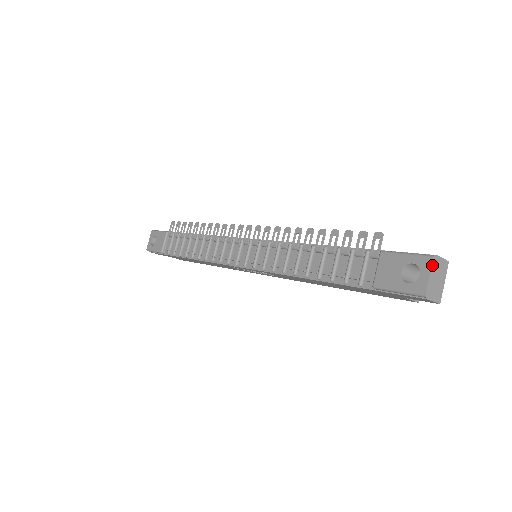
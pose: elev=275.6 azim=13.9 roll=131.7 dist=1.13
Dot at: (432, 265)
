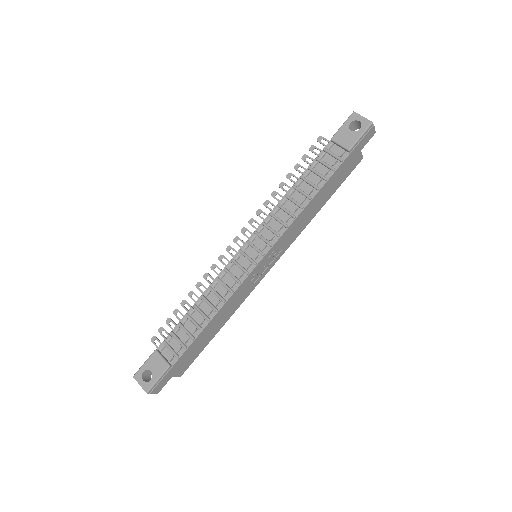
Dot at: (358, 114)
